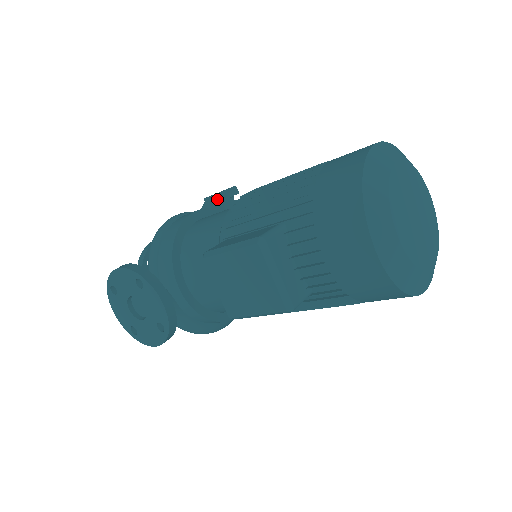
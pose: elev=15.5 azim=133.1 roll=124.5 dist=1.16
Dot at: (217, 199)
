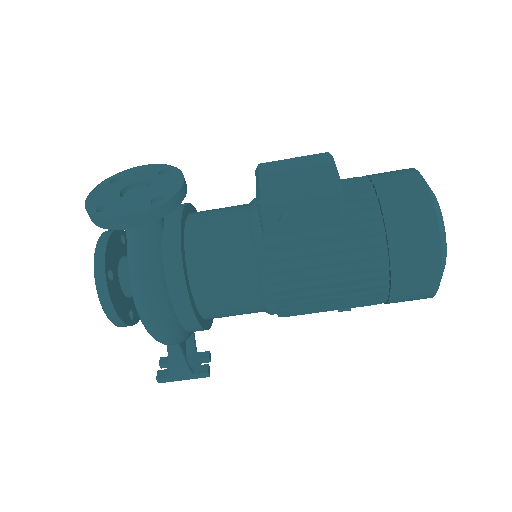
Dot at: occluded
